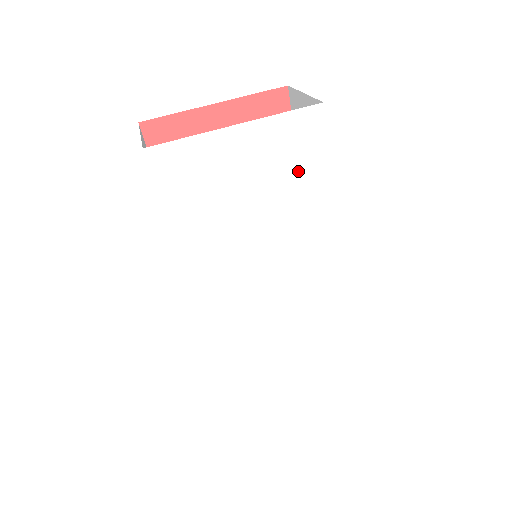
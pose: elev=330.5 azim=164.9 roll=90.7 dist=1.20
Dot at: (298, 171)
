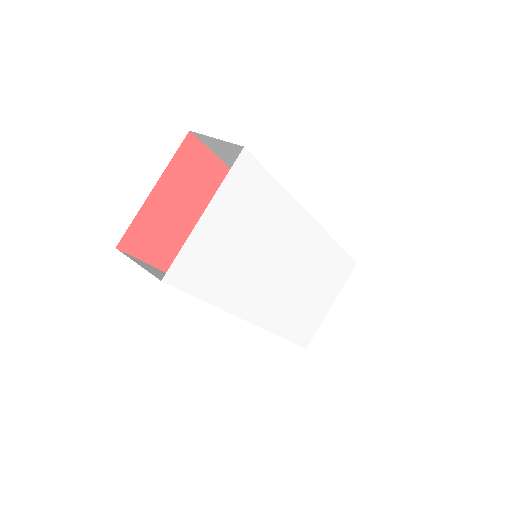
Dot at: (257, 198)
